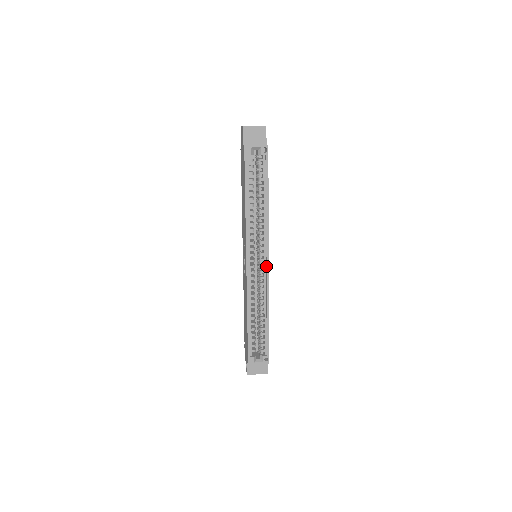
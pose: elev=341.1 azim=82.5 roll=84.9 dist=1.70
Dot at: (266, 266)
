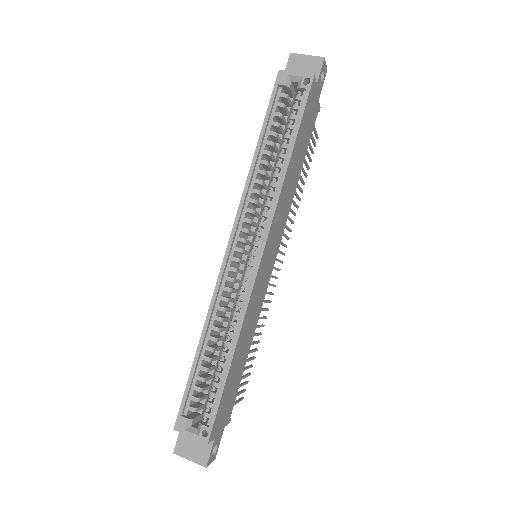
Dot at: (255, 264)
